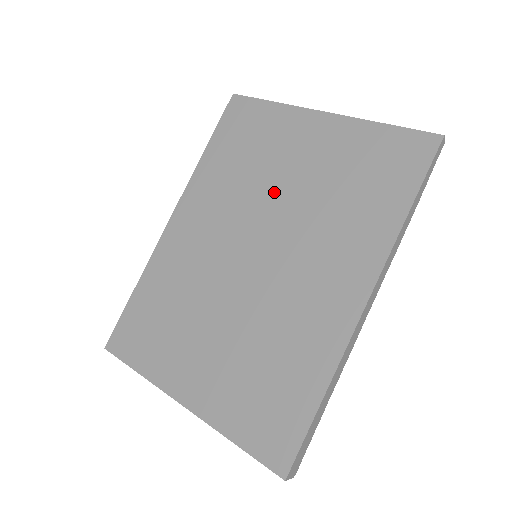
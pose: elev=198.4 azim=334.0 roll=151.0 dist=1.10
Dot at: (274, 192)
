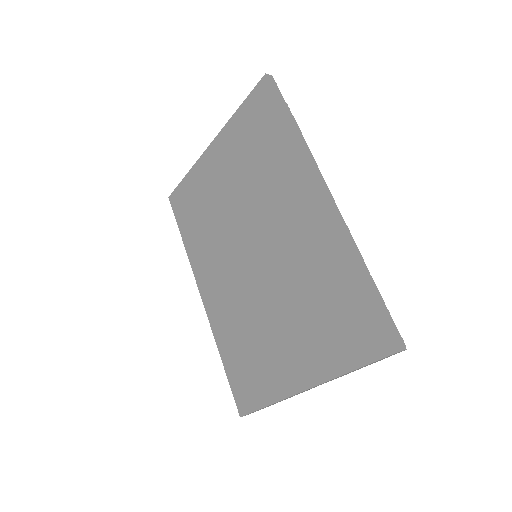
Dot at: (229, 212)
